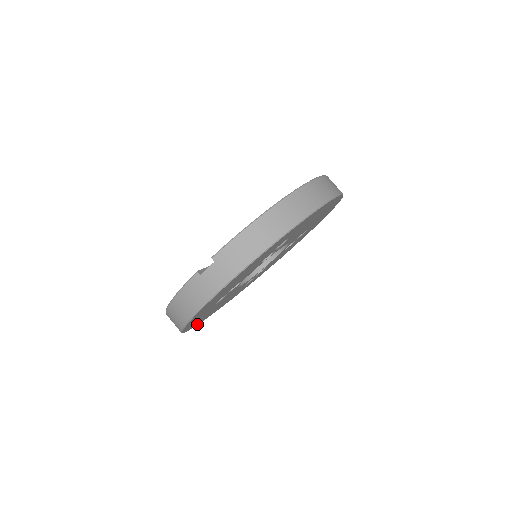
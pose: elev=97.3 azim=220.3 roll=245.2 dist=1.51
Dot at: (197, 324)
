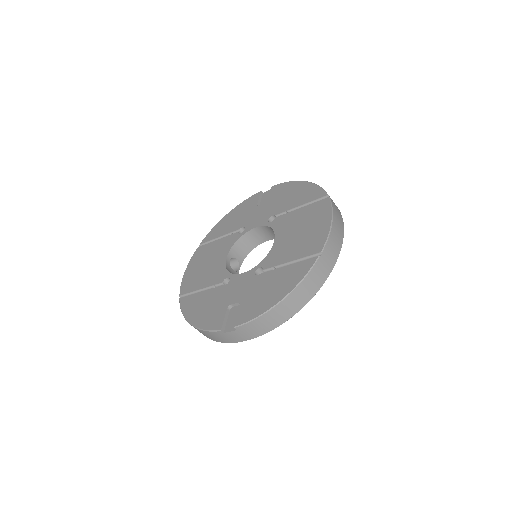
Dot at: occluded
